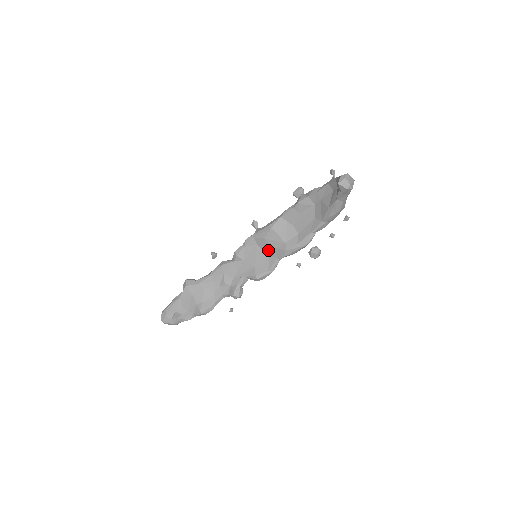
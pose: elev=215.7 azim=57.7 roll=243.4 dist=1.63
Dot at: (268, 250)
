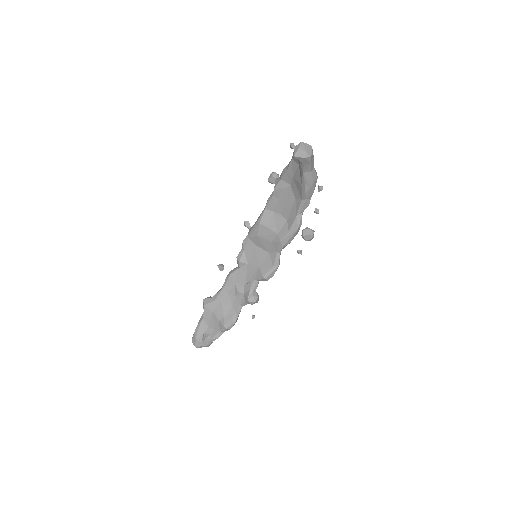
Dot at: (265, 246)
